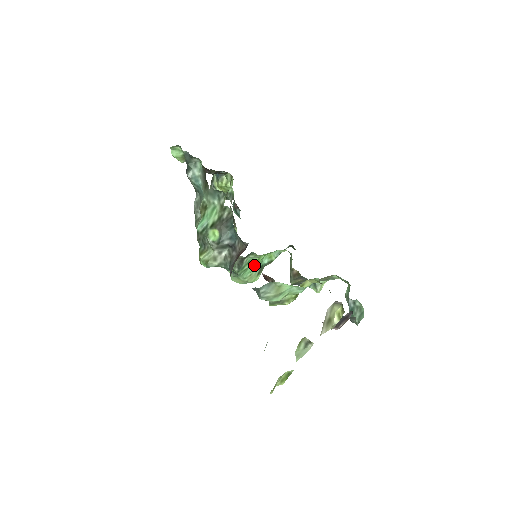
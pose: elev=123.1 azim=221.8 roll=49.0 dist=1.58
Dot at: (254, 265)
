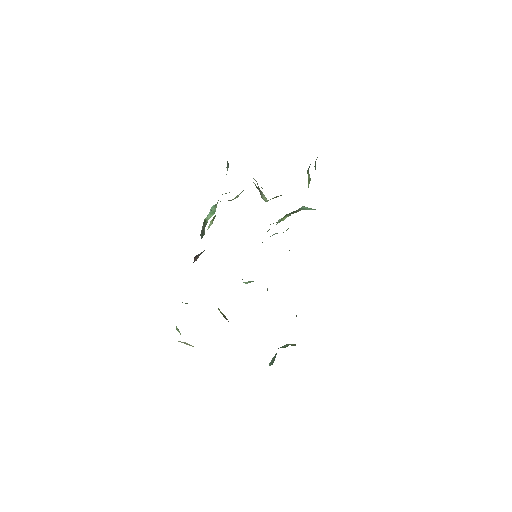
Dot at: occluded
